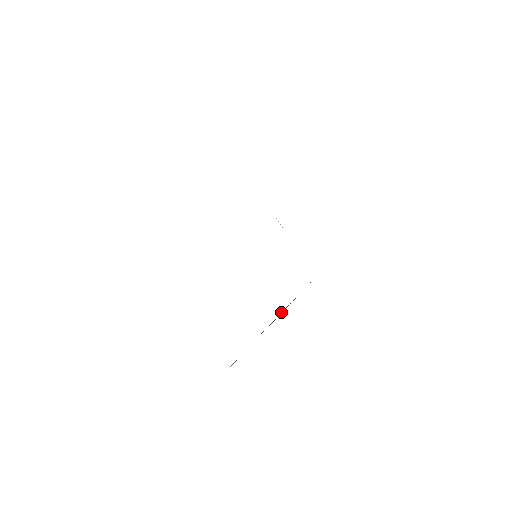
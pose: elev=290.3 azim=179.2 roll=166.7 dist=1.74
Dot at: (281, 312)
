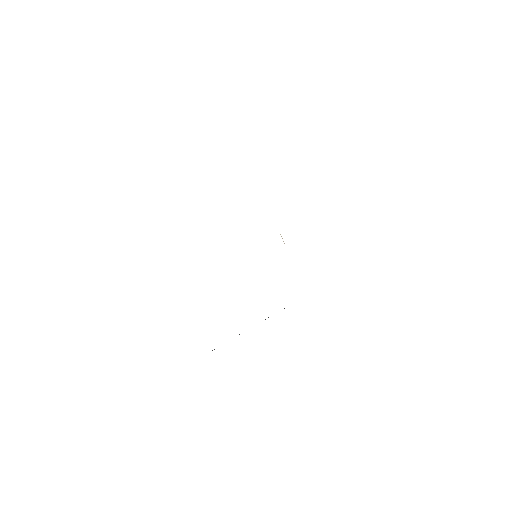
Dot at: occluded
